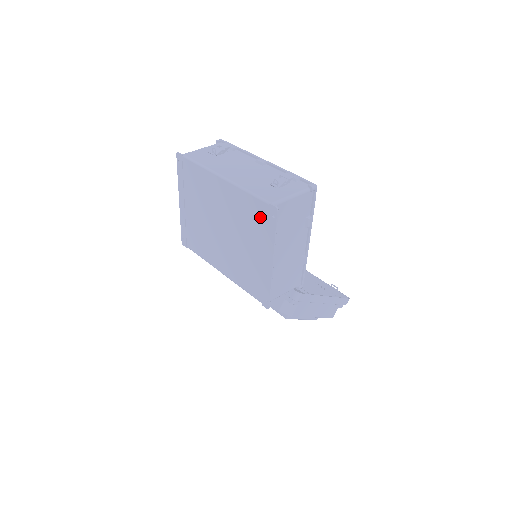
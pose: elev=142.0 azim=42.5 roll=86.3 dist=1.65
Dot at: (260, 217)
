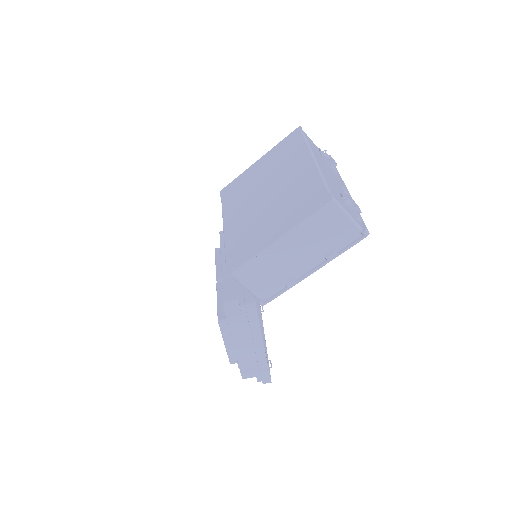
Dot at: (310, 200)
